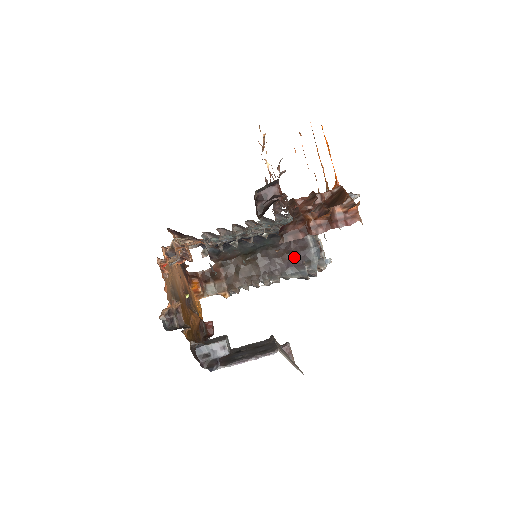
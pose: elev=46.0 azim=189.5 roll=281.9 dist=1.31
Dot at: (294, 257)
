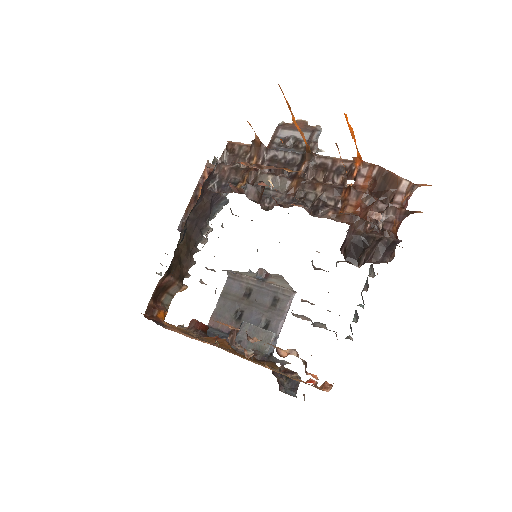
Dot at: (212, 198)
